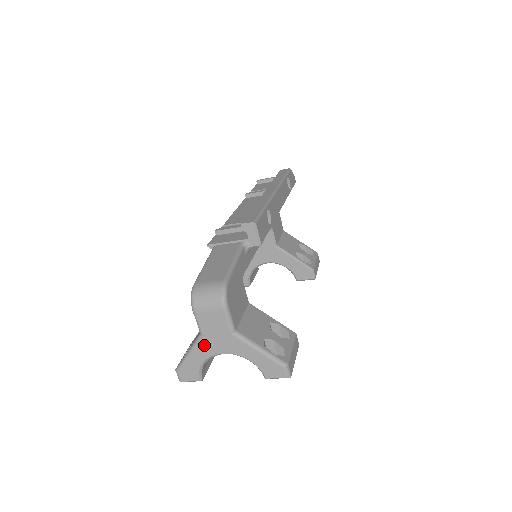
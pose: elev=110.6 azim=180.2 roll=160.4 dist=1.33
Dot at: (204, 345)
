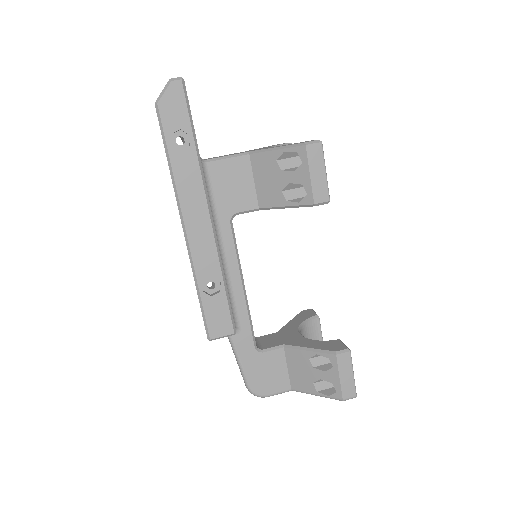
Dot at: occluded
